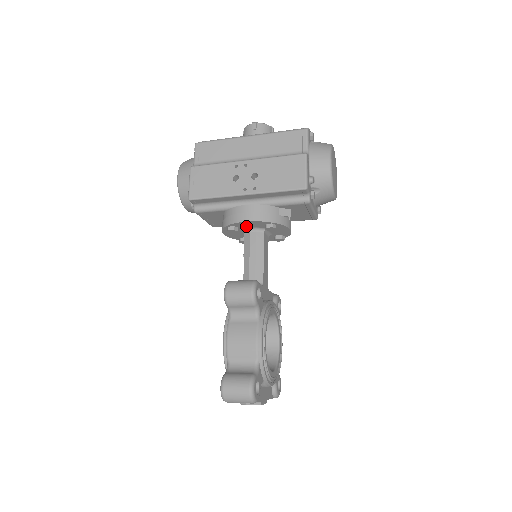
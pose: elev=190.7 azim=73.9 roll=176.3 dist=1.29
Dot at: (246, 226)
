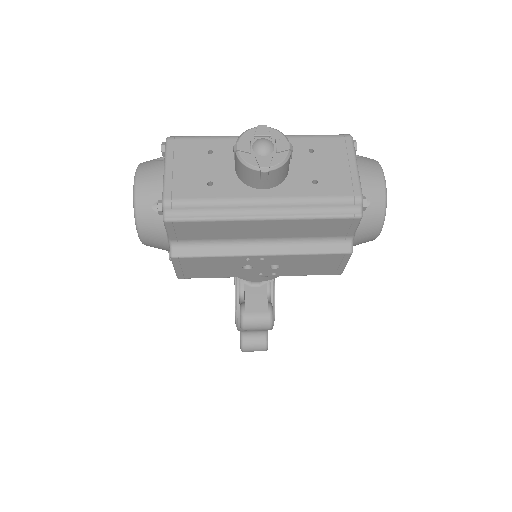
Dot at: occluded
